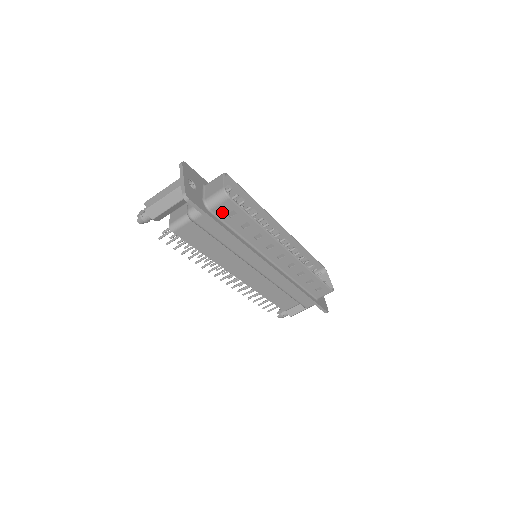
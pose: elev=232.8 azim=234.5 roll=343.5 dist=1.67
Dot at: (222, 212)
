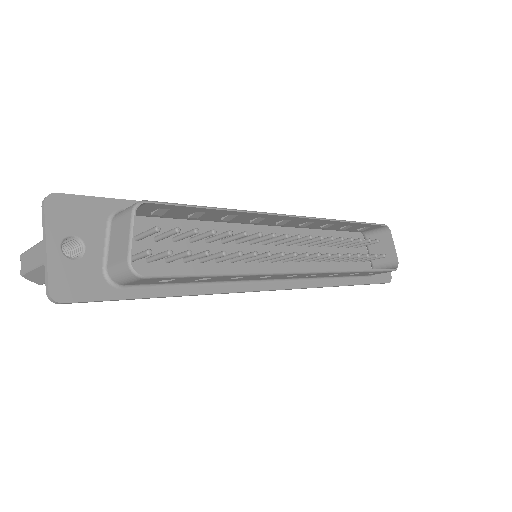
Dot at: (146, 282)
